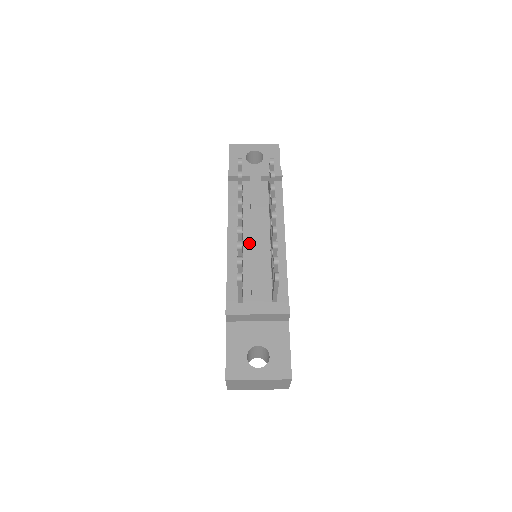
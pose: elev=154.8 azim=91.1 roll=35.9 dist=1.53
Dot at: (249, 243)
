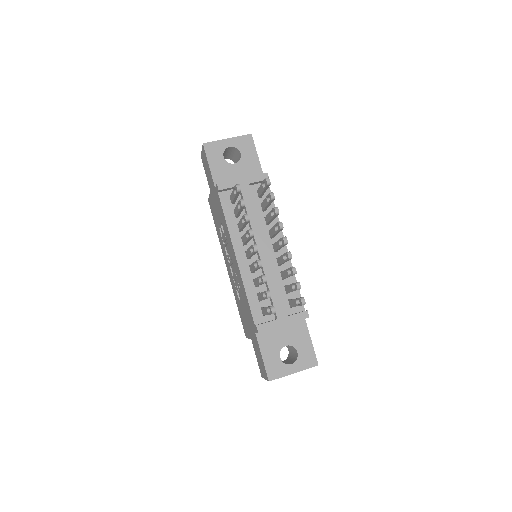
Dot at: (256, 256)
